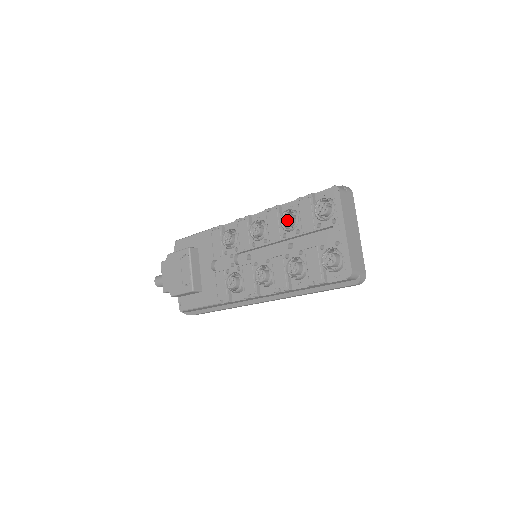
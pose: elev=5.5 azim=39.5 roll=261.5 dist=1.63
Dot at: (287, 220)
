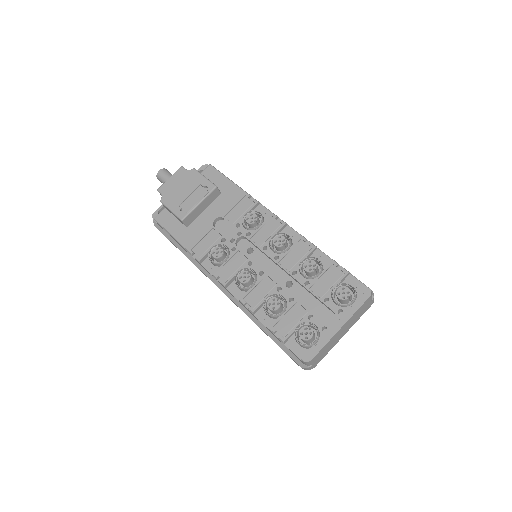
Dot at: (310, 267)
